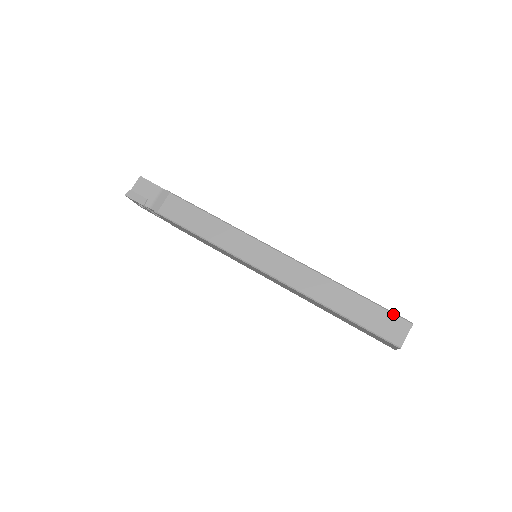
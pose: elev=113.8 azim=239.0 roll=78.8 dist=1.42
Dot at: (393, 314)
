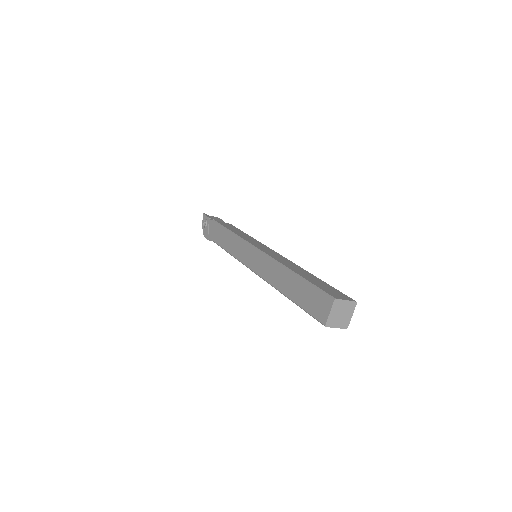
Dot at: (342, 293)
